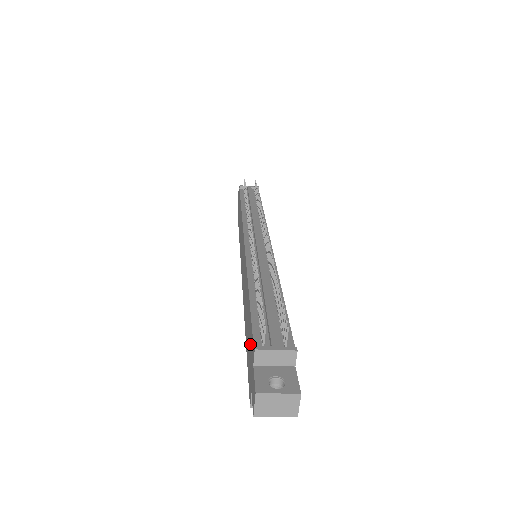
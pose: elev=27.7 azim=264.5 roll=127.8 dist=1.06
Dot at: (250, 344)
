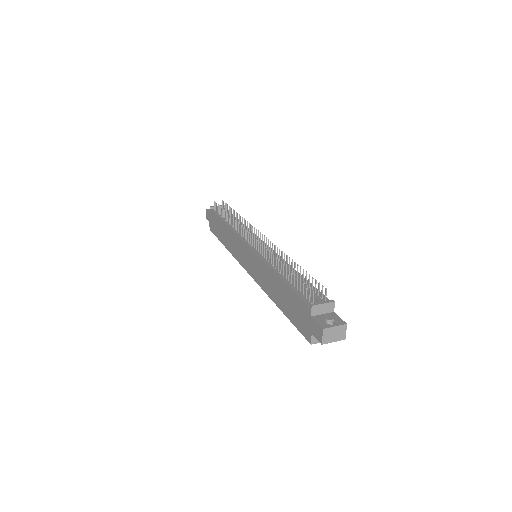
Dot at: (297, 307)
